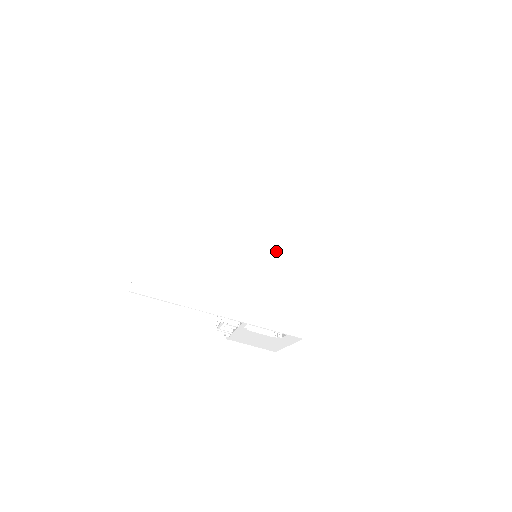
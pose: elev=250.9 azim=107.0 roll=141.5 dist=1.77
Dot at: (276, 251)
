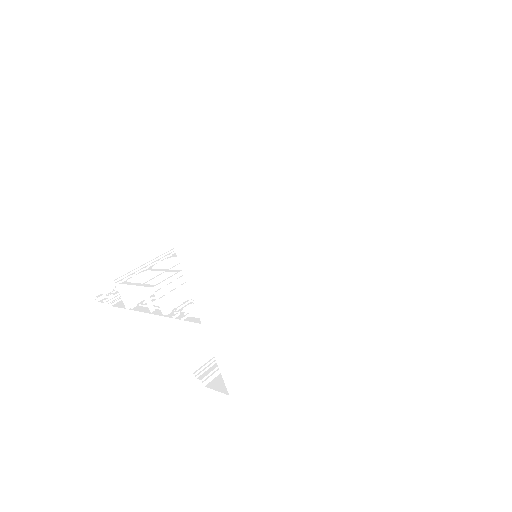
Dot at: (305, 280)
